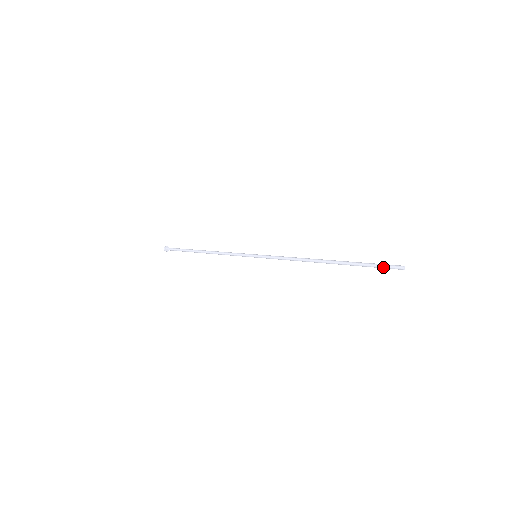
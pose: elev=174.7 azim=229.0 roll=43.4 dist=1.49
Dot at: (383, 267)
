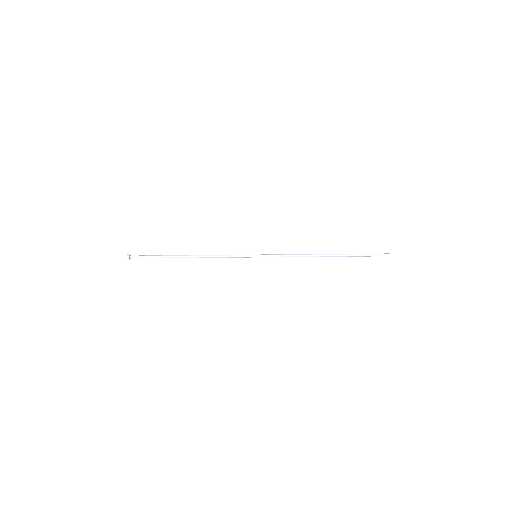
Dot at: occluded
